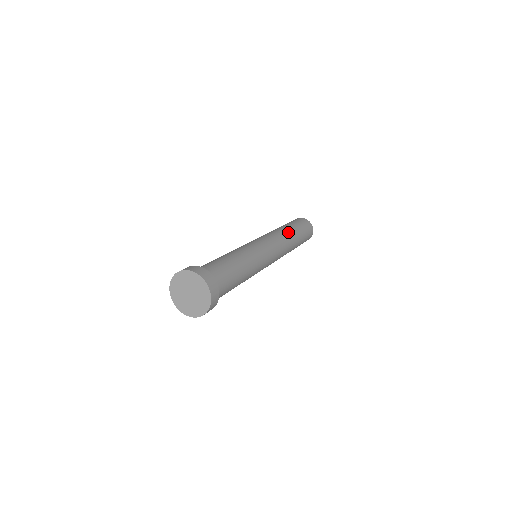
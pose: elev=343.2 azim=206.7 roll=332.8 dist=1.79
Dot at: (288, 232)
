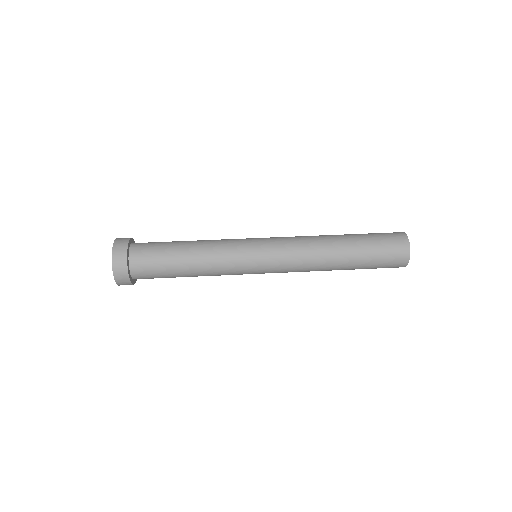
Dot at: (331, 260)
